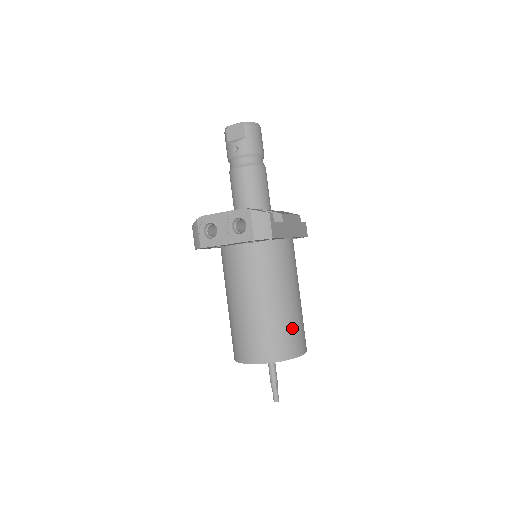
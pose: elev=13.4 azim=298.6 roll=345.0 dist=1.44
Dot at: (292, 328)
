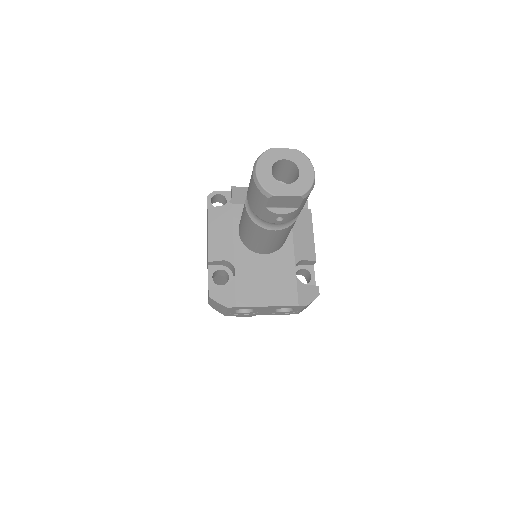
Dot at: occluded
